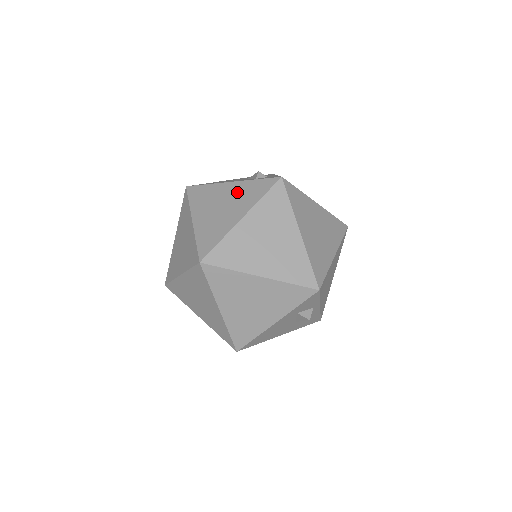
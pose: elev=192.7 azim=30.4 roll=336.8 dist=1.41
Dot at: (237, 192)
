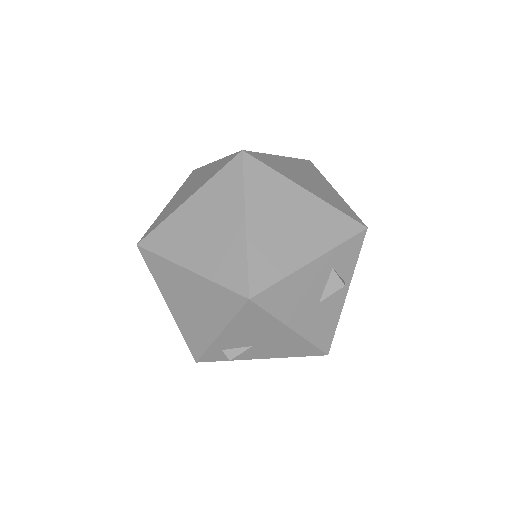
Dot at: occluded
